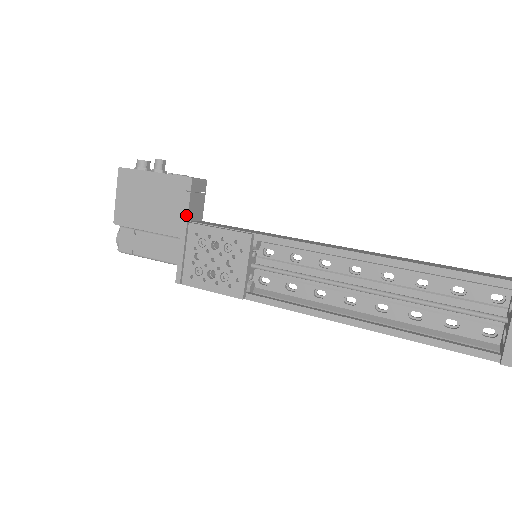
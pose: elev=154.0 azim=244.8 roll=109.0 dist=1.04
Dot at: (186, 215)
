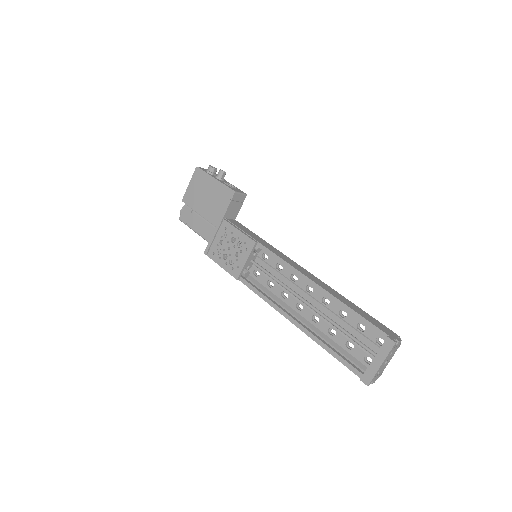
Dot at: (224, 214)
